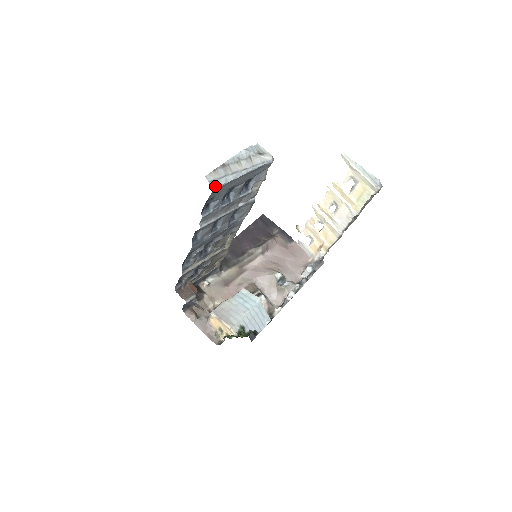
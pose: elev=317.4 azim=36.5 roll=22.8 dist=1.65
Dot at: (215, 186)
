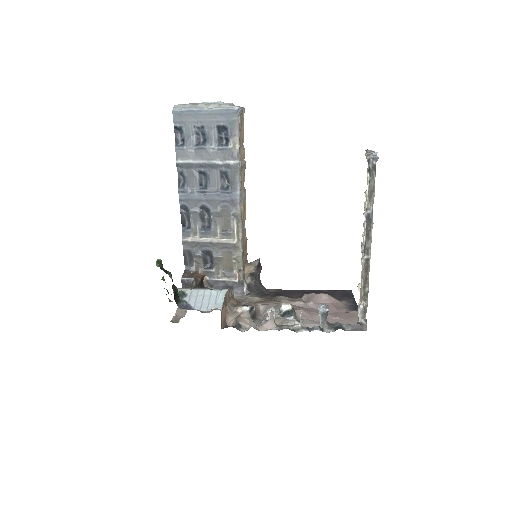
Dot at: (175, 109)
